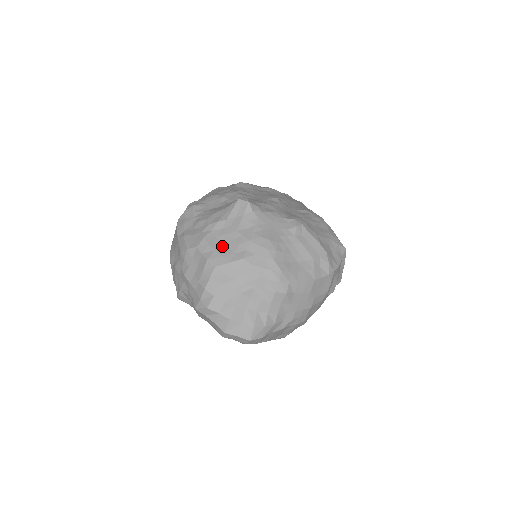
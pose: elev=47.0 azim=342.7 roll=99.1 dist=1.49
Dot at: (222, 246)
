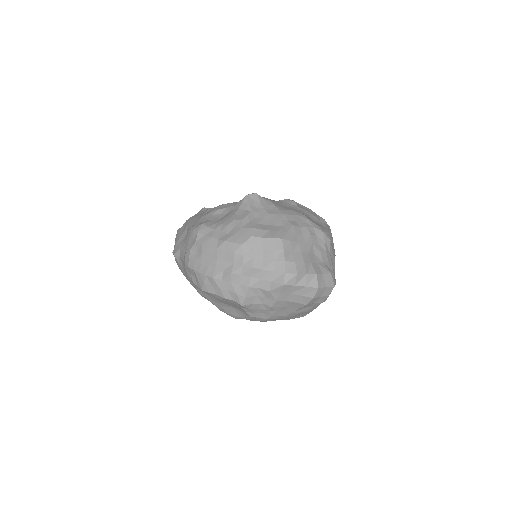
Dot at: (270, 226)
